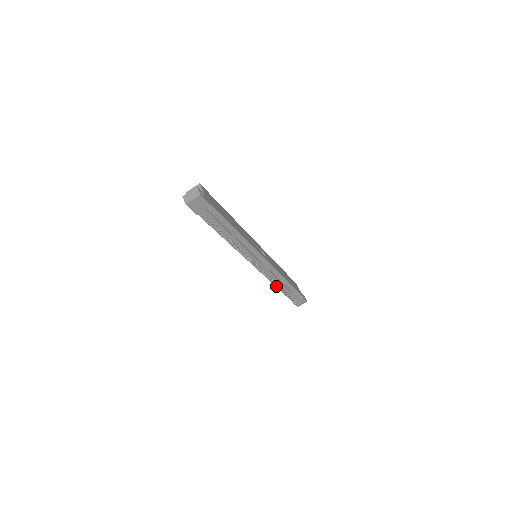
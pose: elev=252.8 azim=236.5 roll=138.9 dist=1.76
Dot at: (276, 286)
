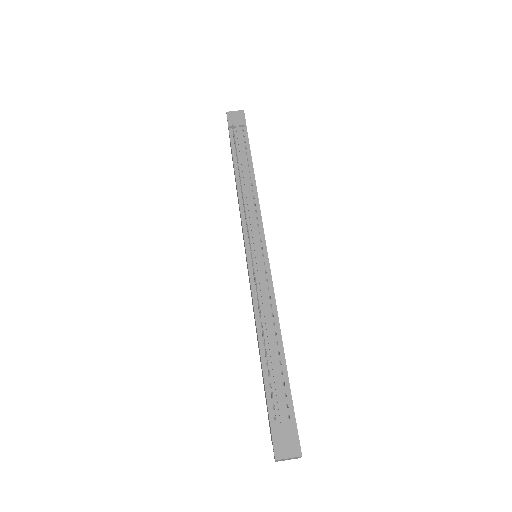
Dot at: (258, 335)
